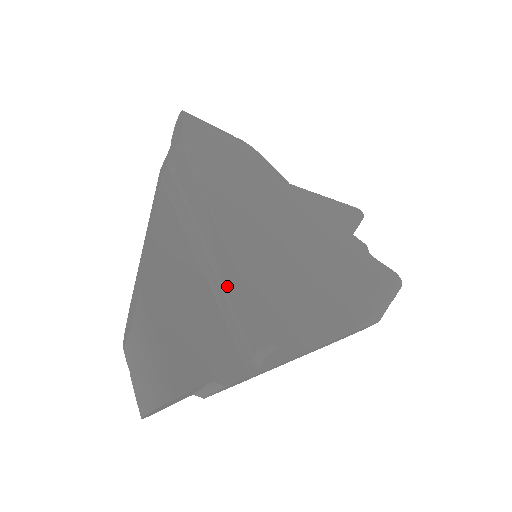
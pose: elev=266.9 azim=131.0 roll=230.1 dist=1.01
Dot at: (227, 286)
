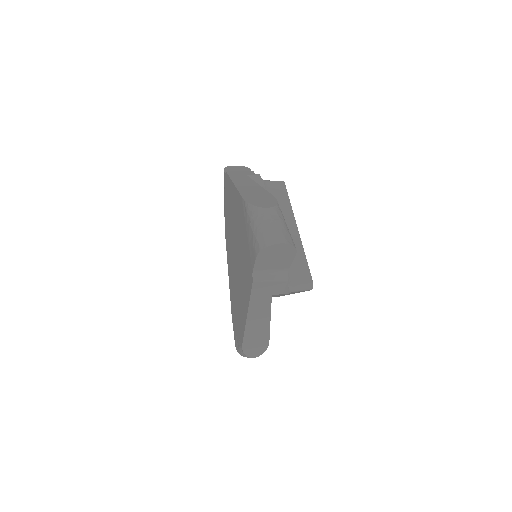
Dot at: occluded
